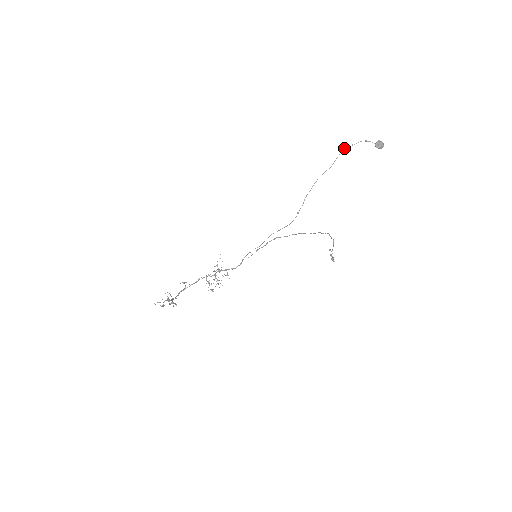
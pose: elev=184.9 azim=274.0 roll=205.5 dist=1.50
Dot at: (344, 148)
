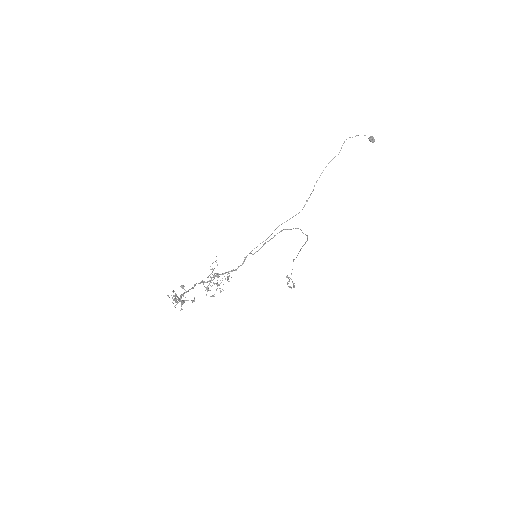
Dot at: (346, 139)
